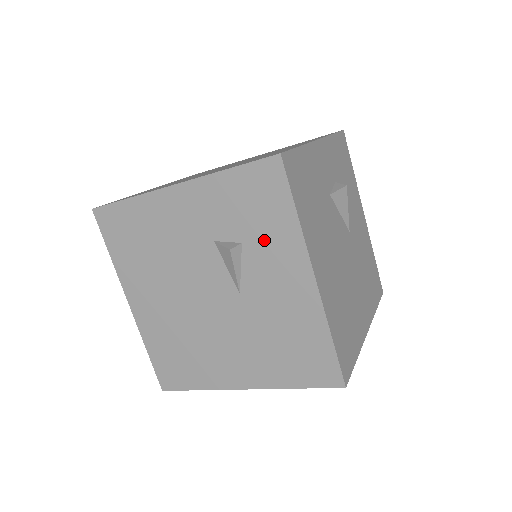
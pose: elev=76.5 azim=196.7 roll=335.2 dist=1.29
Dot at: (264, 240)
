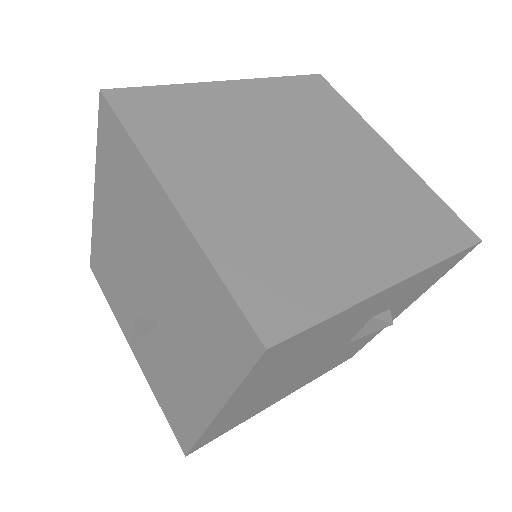
Dot at: (406, 301)
